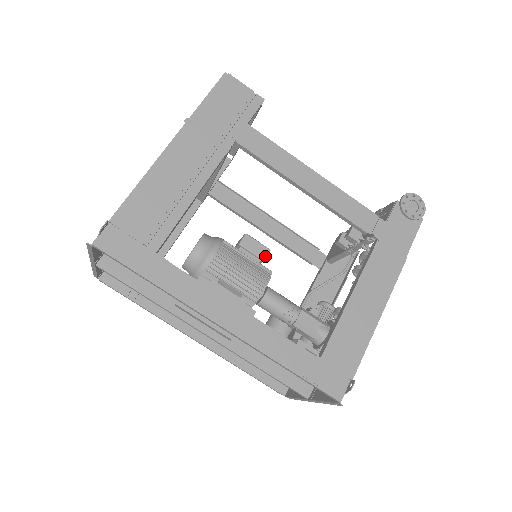
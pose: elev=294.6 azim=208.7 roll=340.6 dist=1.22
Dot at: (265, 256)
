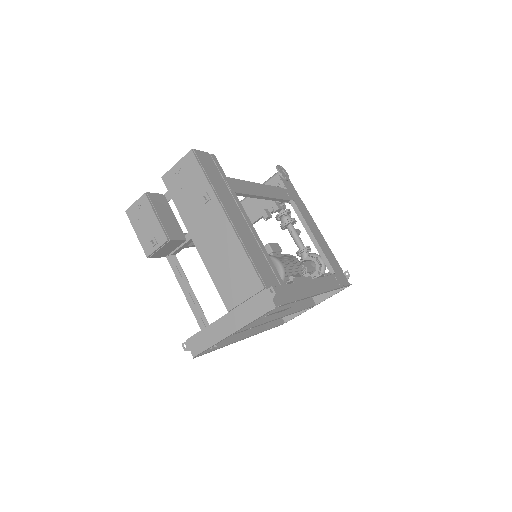
Dot at: occluded
